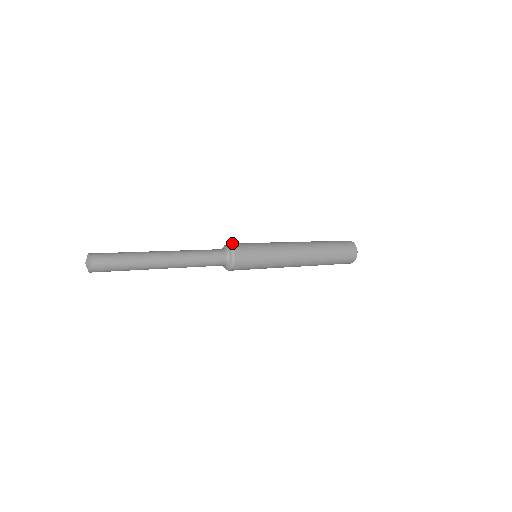
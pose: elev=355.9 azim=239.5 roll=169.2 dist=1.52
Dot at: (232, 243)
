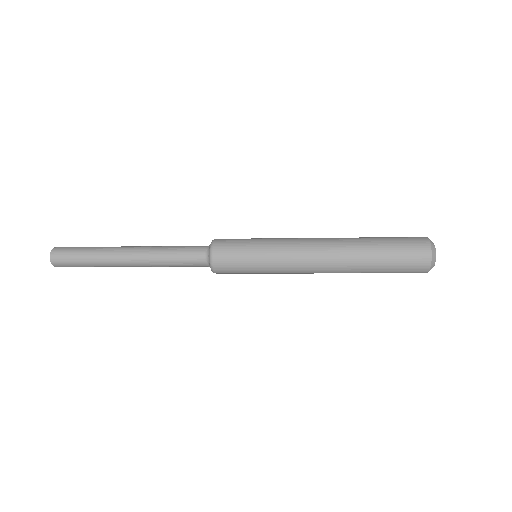
Dot at: occluded
